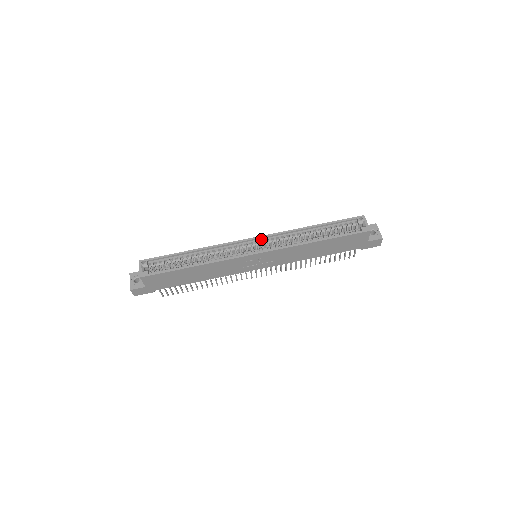
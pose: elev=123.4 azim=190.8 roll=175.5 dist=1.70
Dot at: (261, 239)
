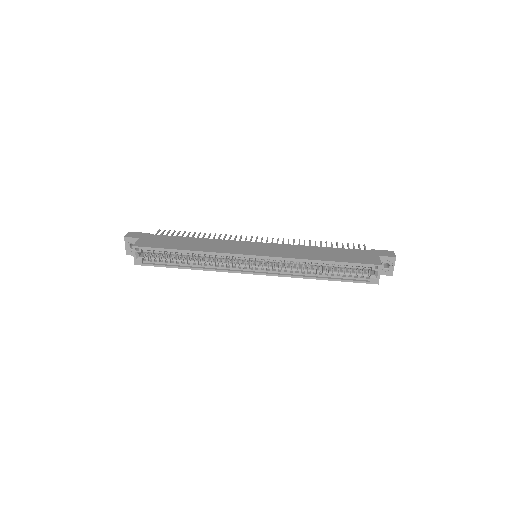
Dot at: (263, 257)
